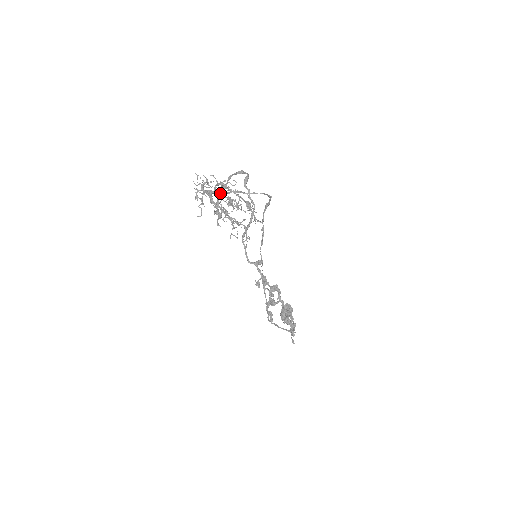
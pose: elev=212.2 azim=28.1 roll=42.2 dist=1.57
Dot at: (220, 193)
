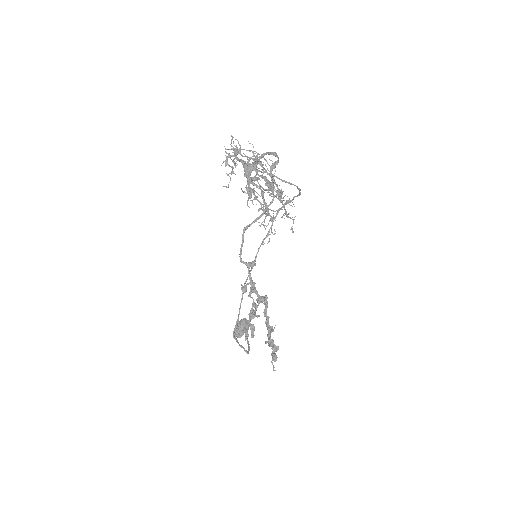
Dot at: (259, 168)
